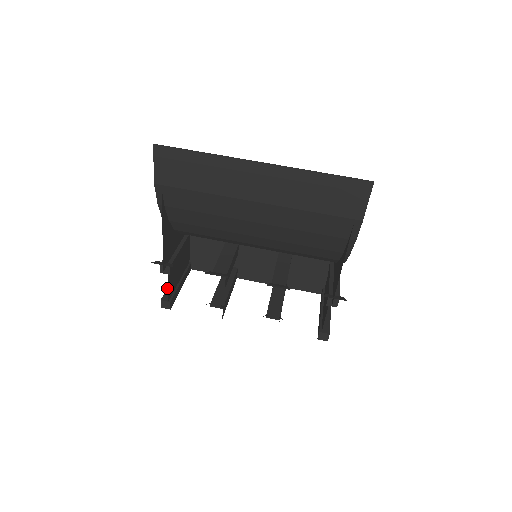
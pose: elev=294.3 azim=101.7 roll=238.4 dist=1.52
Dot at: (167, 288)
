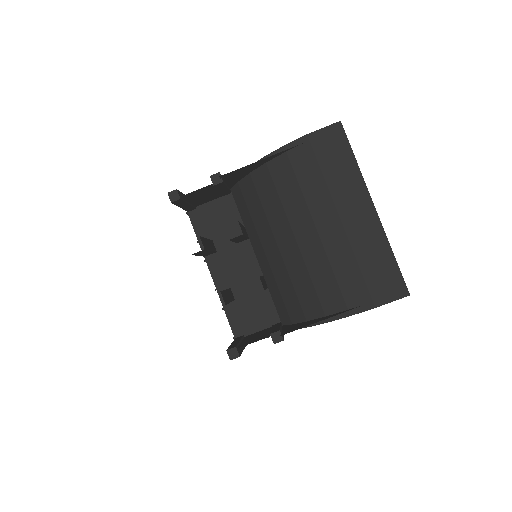
Dot at: occluded
